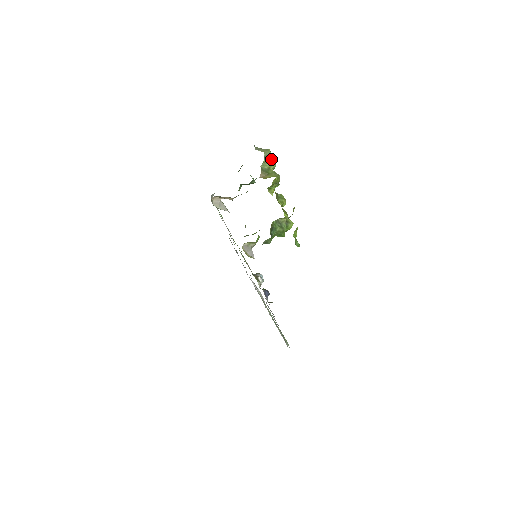
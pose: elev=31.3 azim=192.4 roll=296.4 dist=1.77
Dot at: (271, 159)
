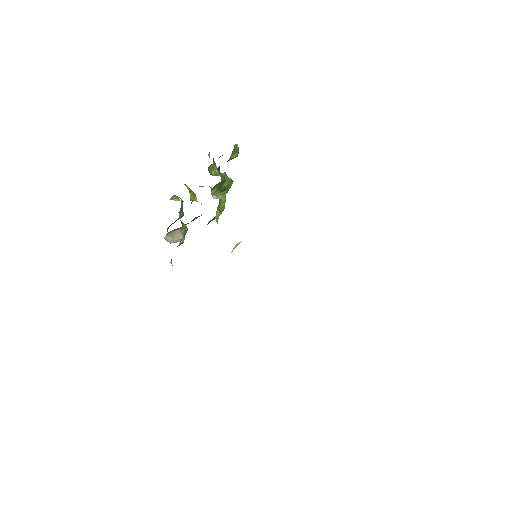
Dot at: occluded
